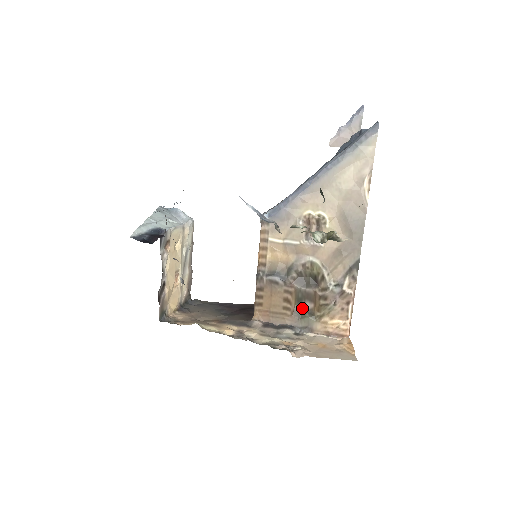
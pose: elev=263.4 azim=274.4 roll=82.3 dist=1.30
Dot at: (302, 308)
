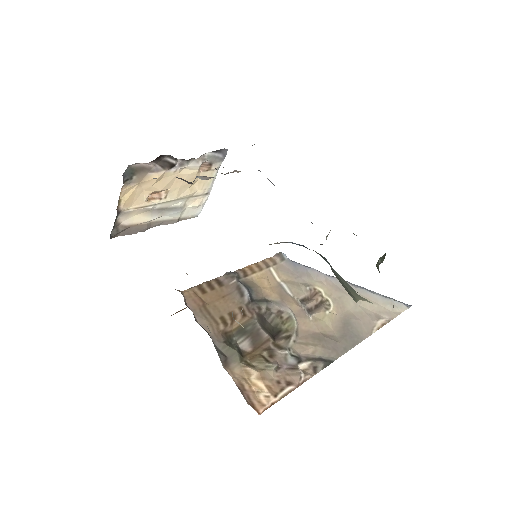
Dot at: (236, 341)
